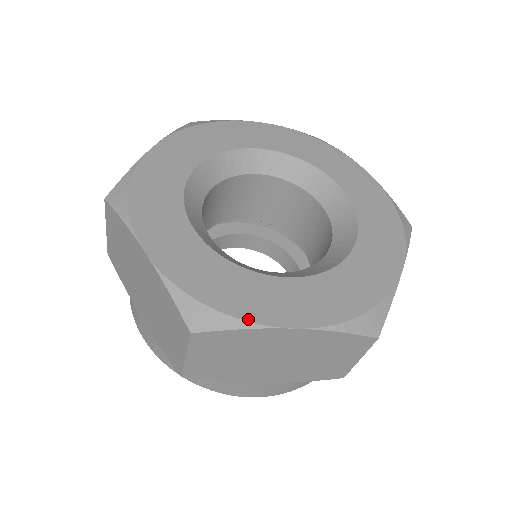
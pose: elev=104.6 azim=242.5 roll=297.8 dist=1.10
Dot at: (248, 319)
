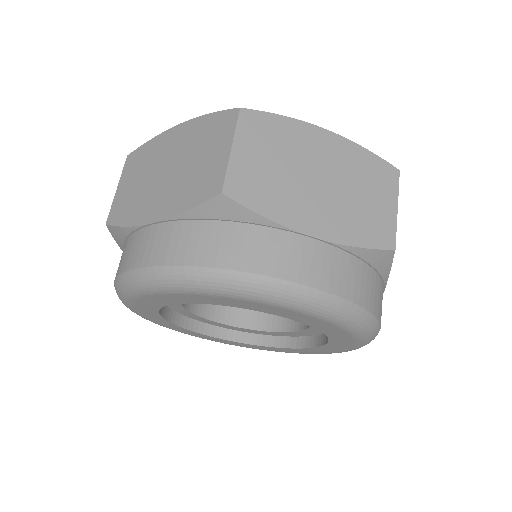
Dot at: occluded
